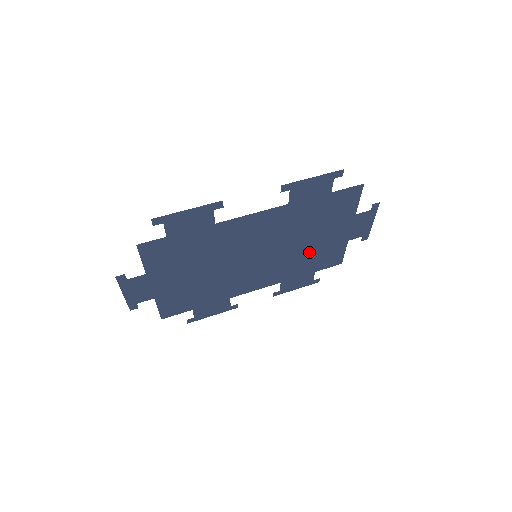
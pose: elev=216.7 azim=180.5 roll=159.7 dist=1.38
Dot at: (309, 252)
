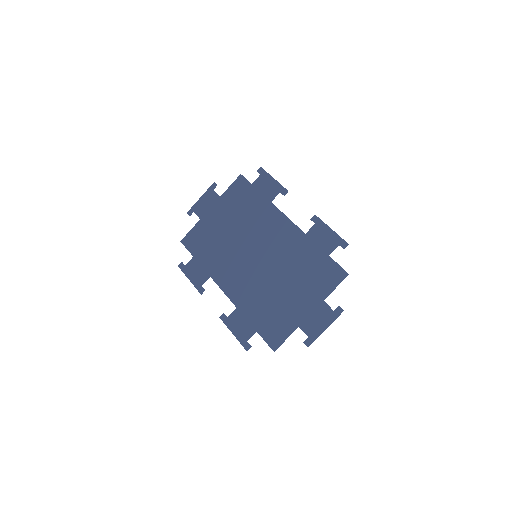
Dot at: (274, 300)
